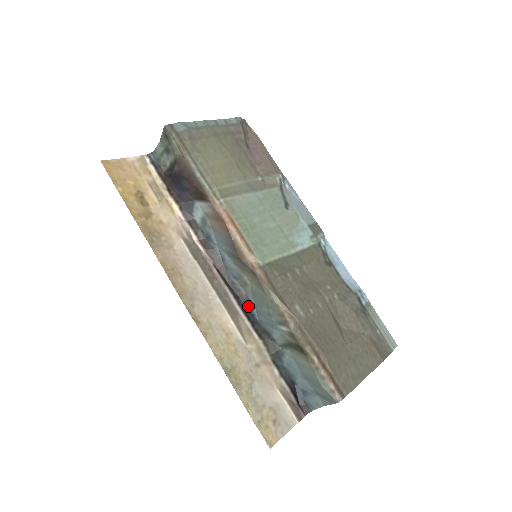
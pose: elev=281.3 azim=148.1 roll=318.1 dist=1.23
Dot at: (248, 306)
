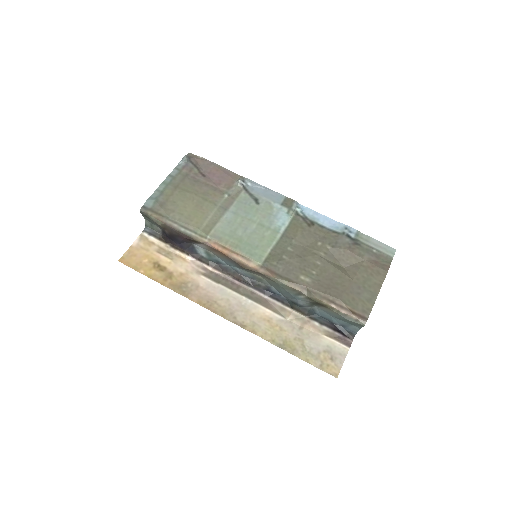
Dot at: (272, 292)
